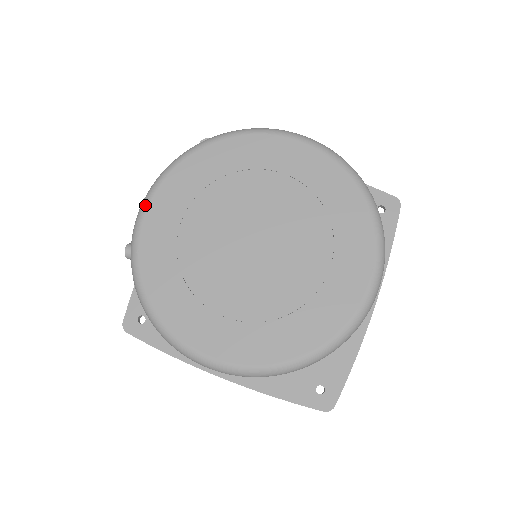
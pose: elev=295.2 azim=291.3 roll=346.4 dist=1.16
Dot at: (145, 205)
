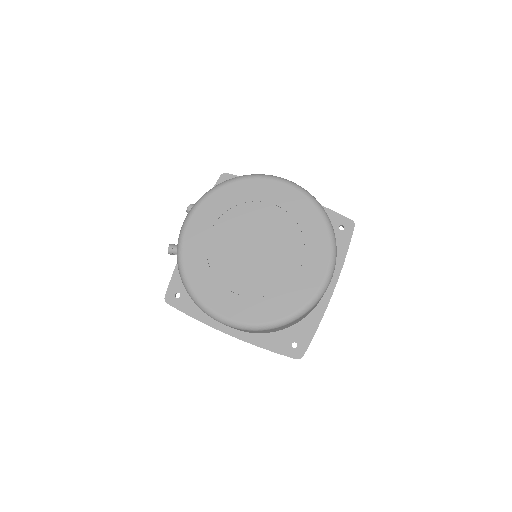
Dot at: (187, 221)
